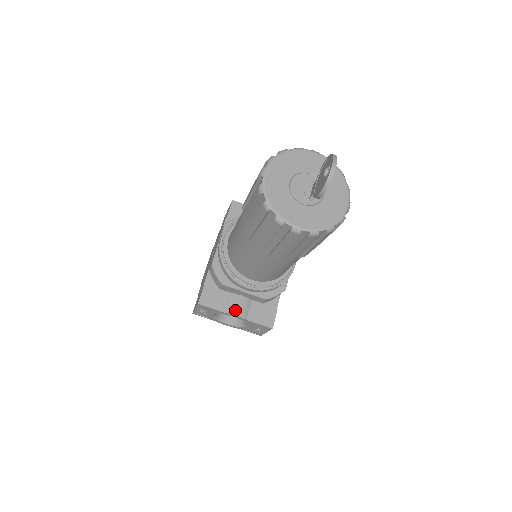
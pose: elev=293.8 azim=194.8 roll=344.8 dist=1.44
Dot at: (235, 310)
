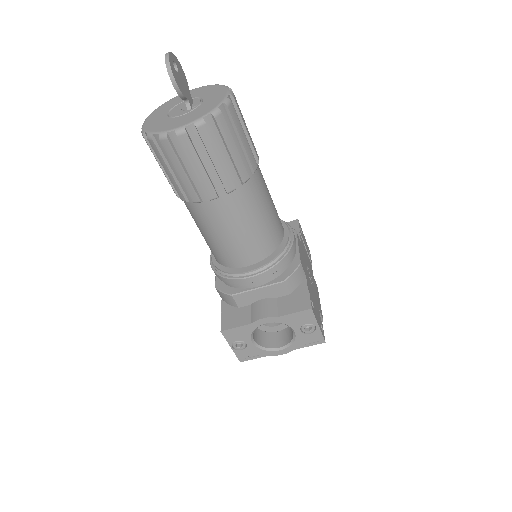
Dot at: (260, 314)
